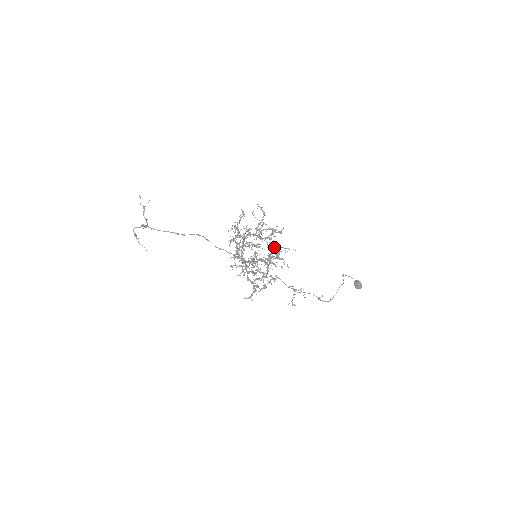
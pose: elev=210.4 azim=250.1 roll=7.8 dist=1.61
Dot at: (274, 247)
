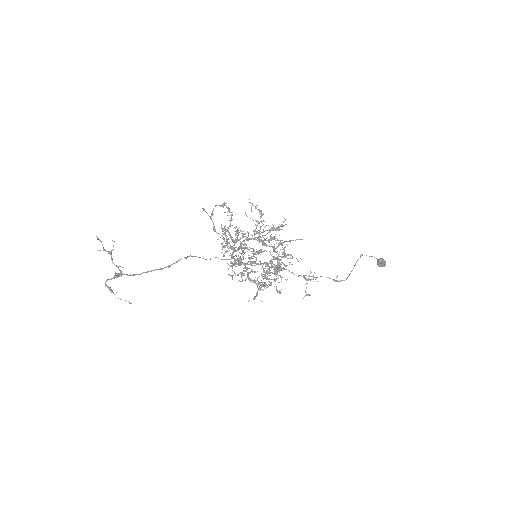
Dot at: occluded
